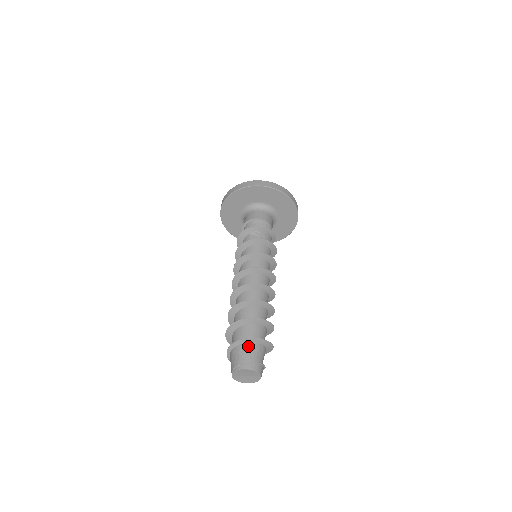
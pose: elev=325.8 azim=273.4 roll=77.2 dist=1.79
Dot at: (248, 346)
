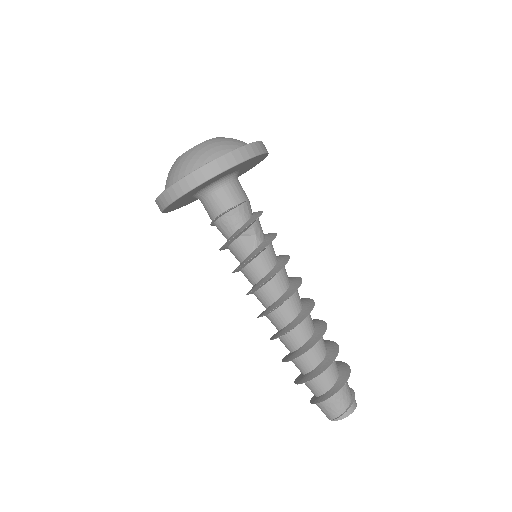
Dot at: (340, 393)
